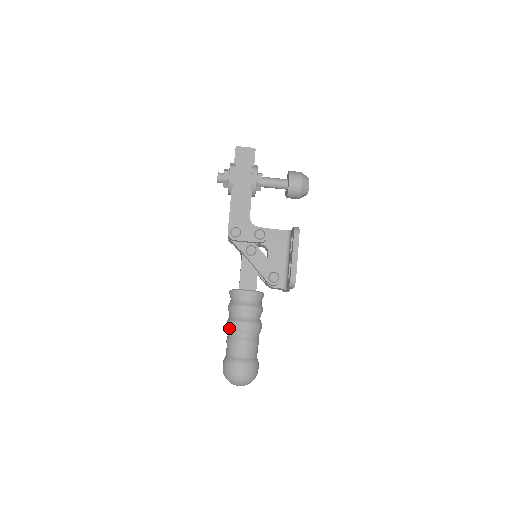
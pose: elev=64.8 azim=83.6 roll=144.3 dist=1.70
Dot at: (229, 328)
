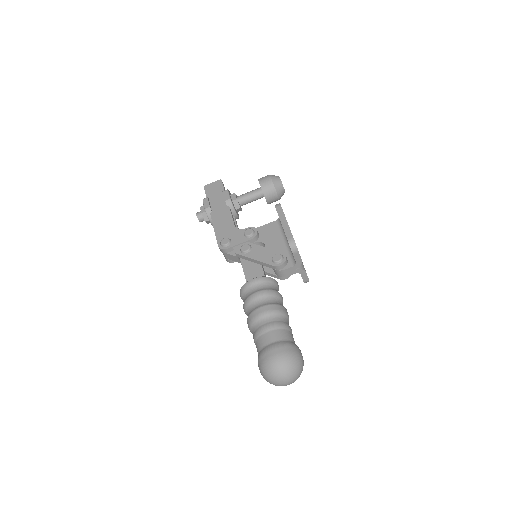
Dot at: (249, 324)
